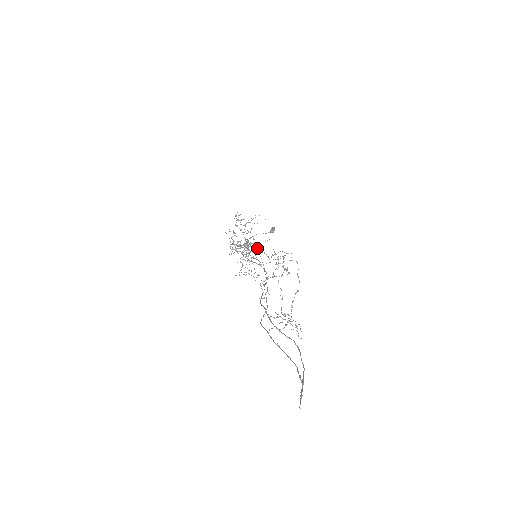
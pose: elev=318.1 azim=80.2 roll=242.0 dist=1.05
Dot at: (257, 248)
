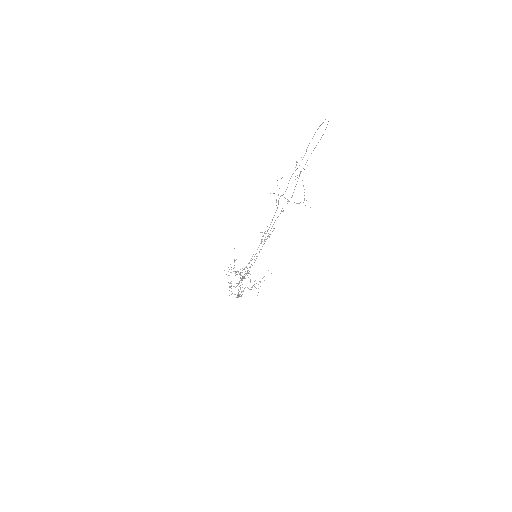
Dot at: (249, 273)
